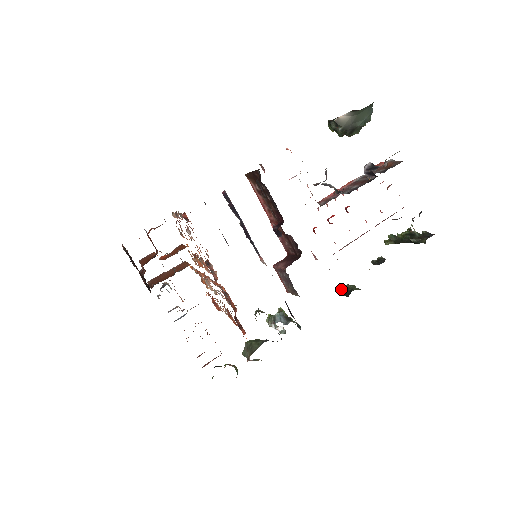
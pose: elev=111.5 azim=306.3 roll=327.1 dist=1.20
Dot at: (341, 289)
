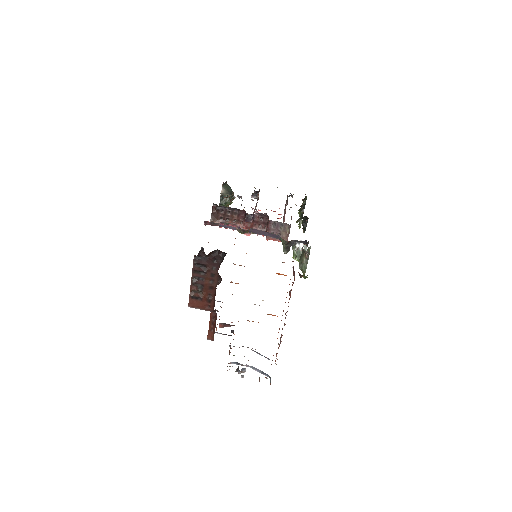
Dot at: (303, 224)
